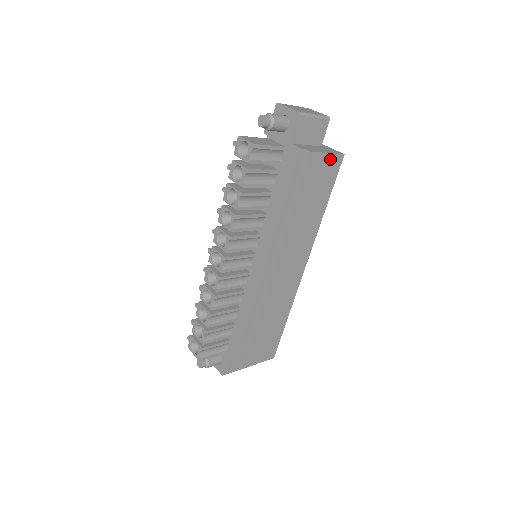
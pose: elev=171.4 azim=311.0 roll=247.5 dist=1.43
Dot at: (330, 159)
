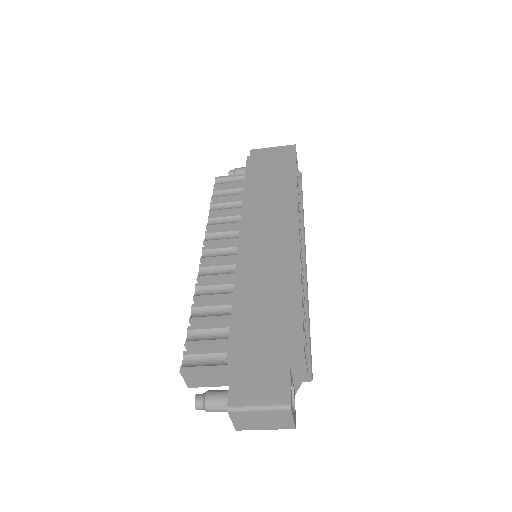
Dot at: (278, 150)
